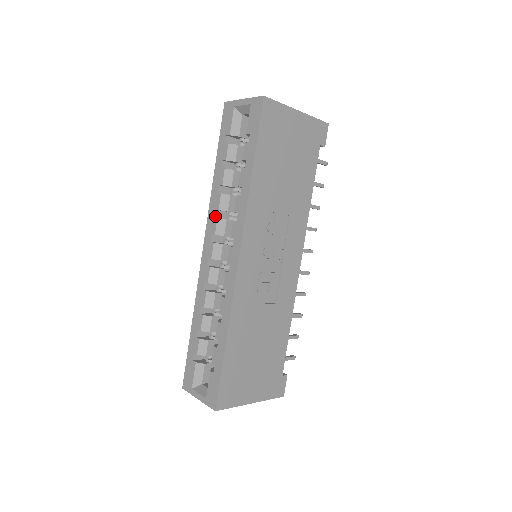
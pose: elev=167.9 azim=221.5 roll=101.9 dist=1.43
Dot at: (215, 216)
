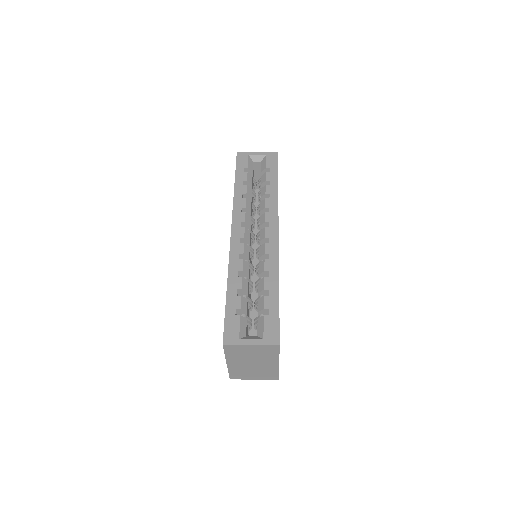
Dot at: (241, 212)
